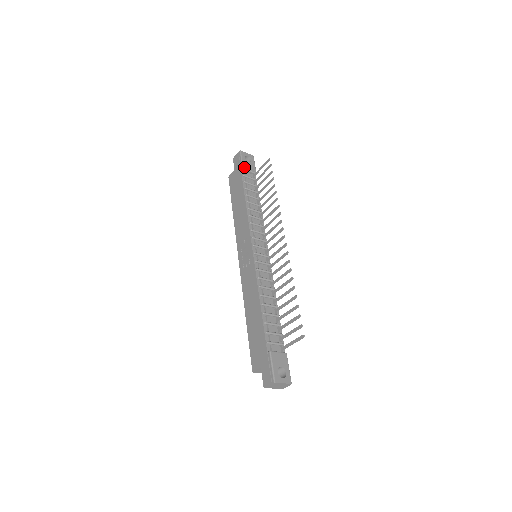
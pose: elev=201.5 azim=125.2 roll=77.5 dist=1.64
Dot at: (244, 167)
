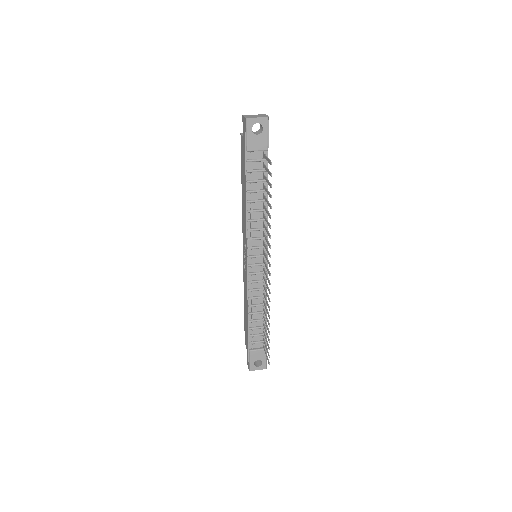
Dot at: (249, 149)
